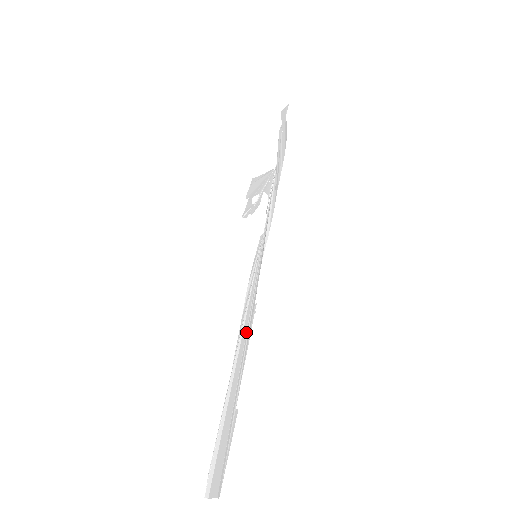
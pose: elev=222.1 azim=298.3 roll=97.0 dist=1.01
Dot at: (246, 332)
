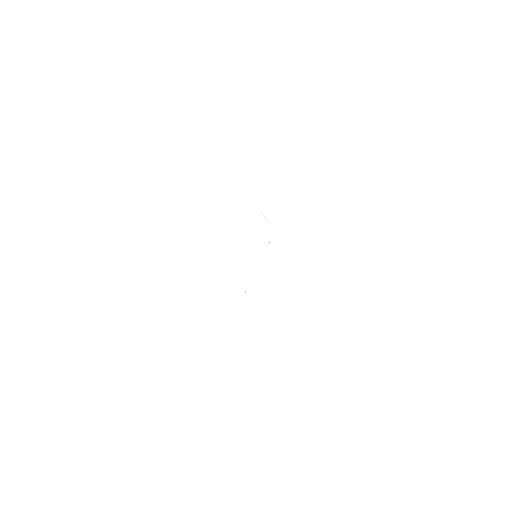
Dot at: occluded
